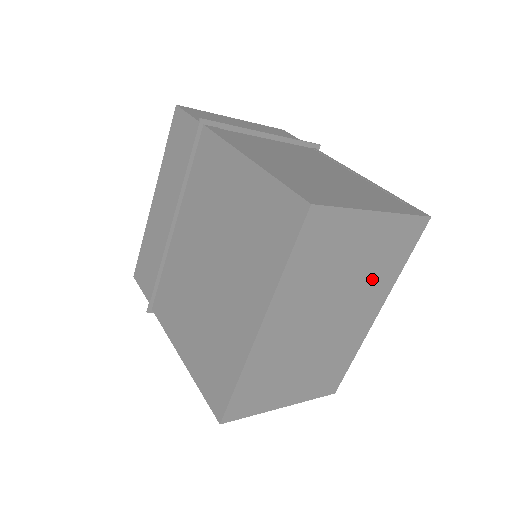
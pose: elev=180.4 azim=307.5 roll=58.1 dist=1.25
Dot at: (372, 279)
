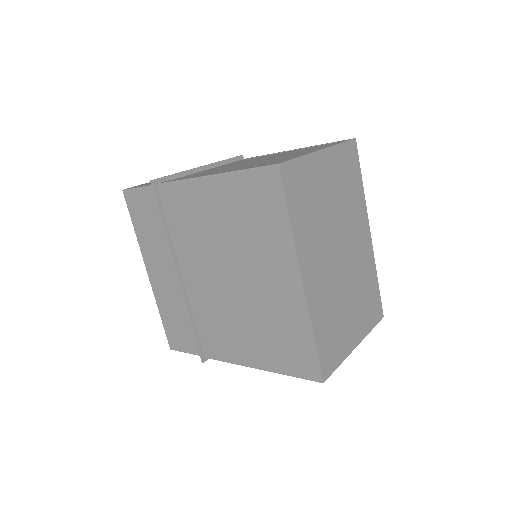
Dot at: (349, 205)
